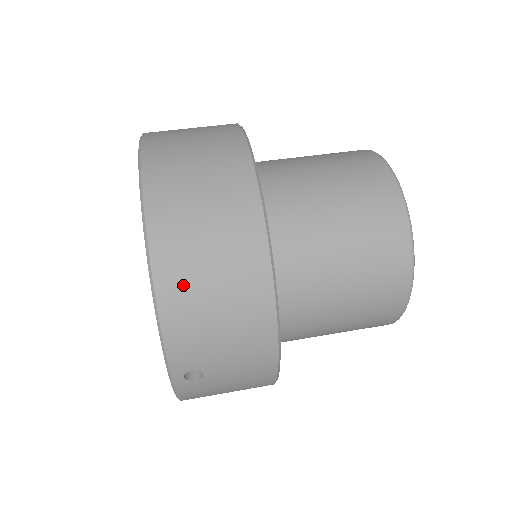
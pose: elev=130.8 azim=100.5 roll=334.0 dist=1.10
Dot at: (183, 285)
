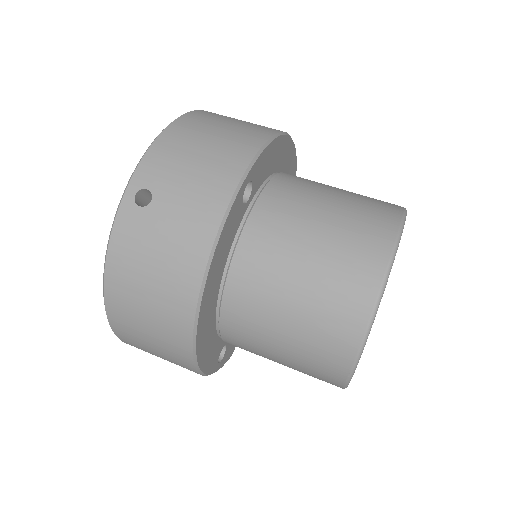
Dot at: (193, 128)
